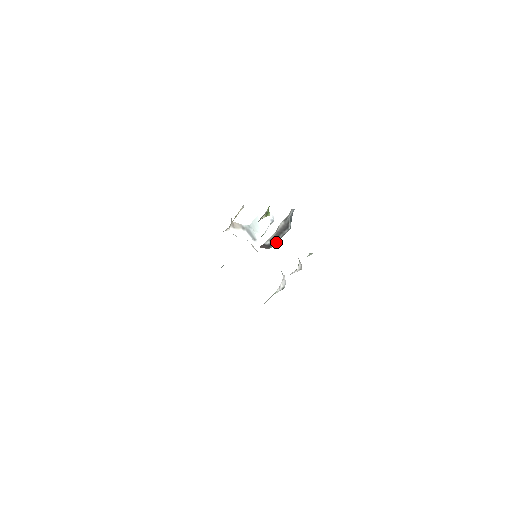
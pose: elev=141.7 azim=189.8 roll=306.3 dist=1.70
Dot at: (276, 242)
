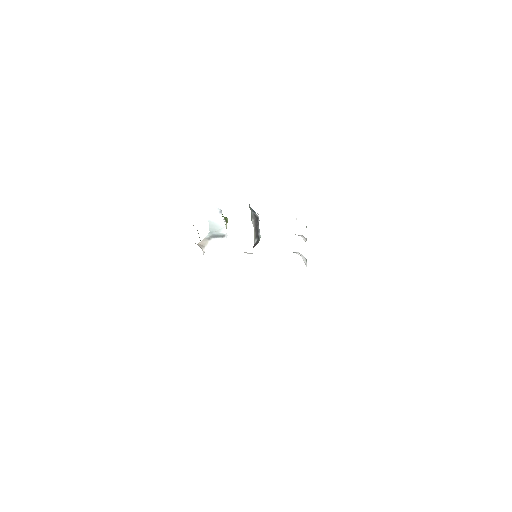
Dot at: (259, 234)
